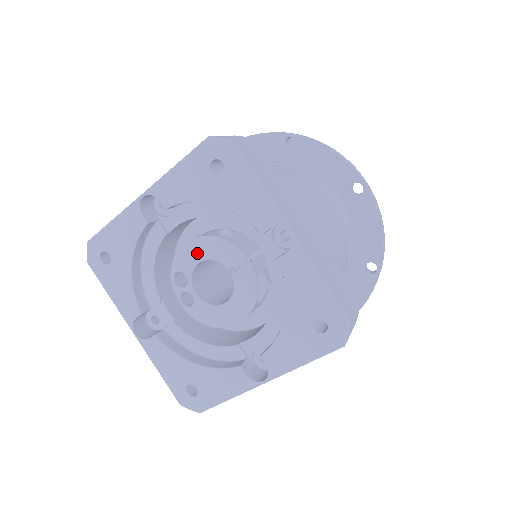
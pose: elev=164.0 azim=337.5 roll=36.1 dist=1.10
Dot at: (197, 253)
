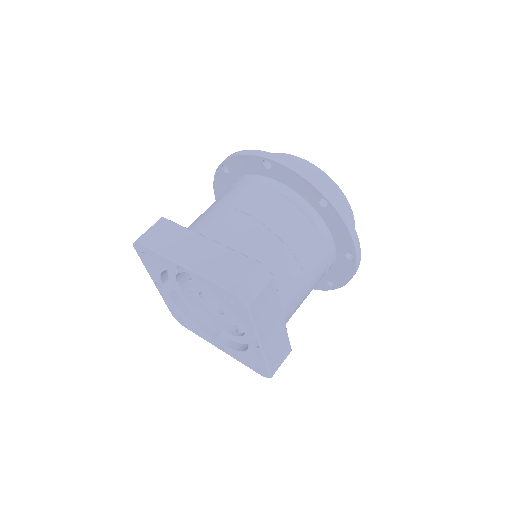
Dot at: (207, 292)
